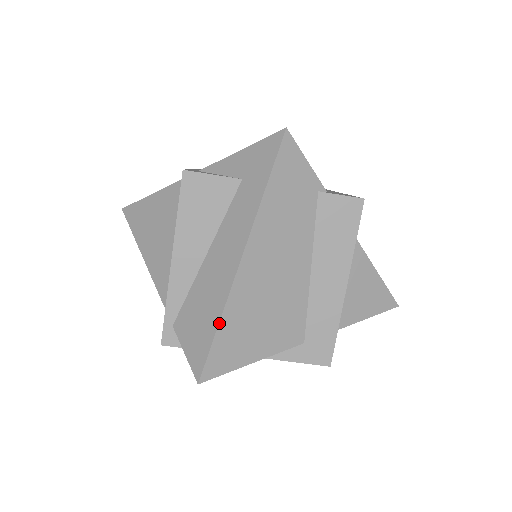
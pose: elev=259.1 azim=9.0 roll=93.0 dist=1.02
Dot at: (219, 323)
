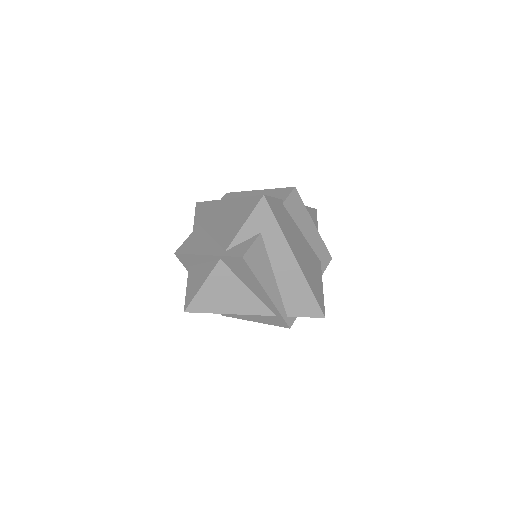
Dot at: (312, 291)
